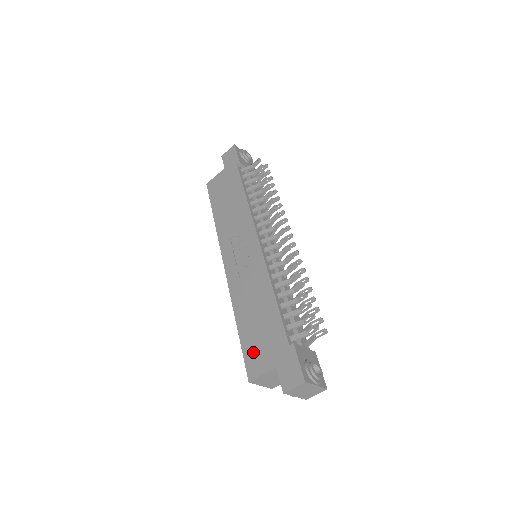
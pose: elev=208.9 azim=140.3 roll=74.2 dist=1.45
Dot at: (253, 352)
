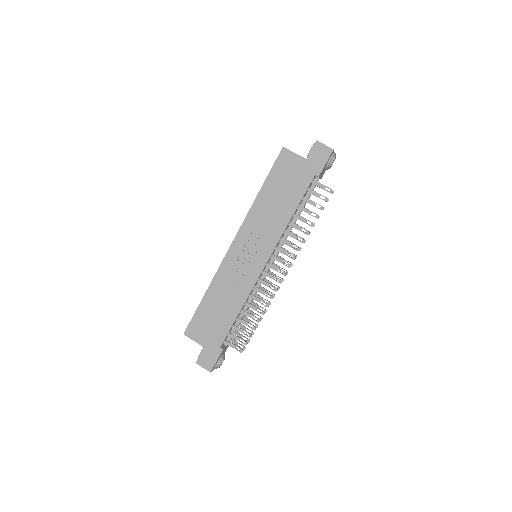
Dot at: (199, 324)
